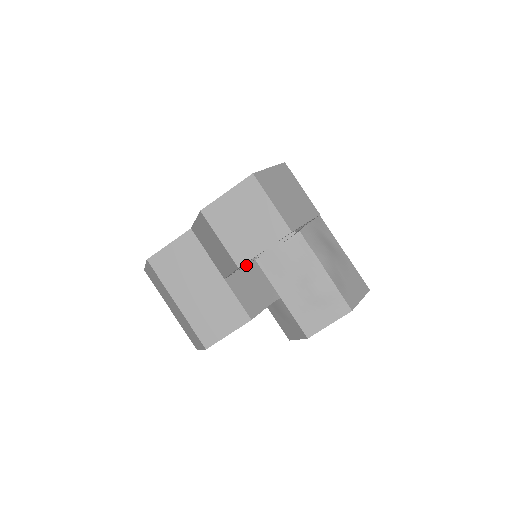
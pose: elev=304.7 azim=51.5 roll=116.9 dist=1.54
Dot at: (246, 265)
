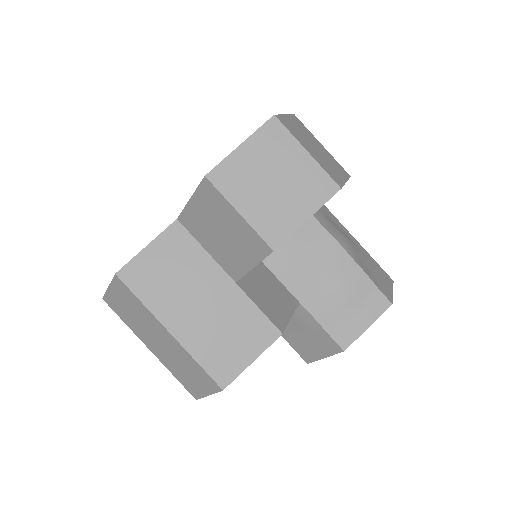
Dot at: occluded
